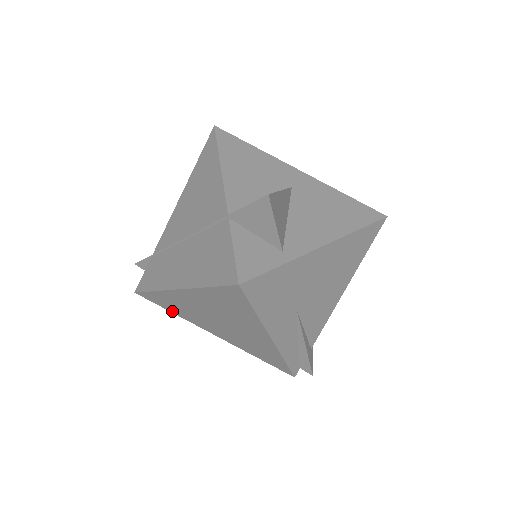
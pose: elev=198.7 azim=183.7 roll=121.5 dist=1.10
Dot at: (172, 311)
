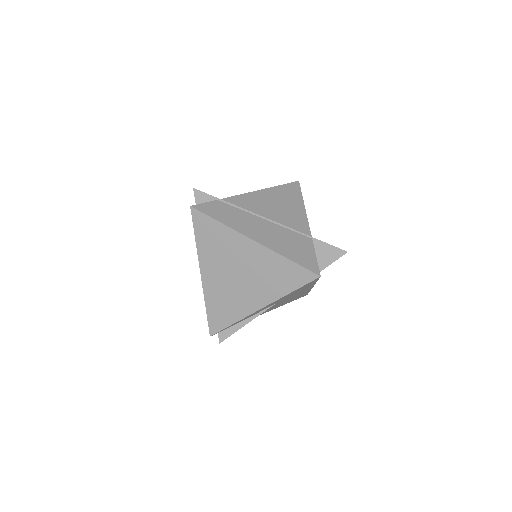
Dot at: (199, 239)
